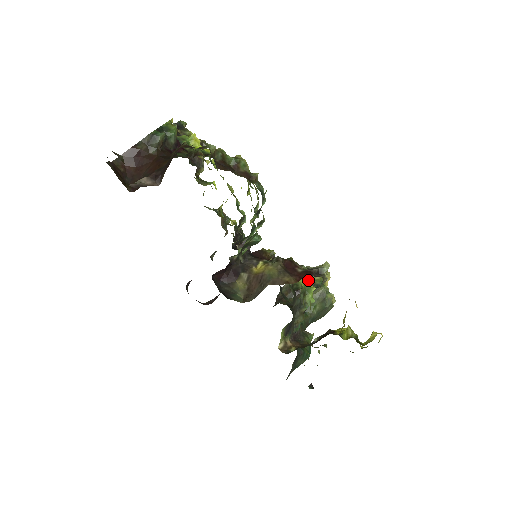
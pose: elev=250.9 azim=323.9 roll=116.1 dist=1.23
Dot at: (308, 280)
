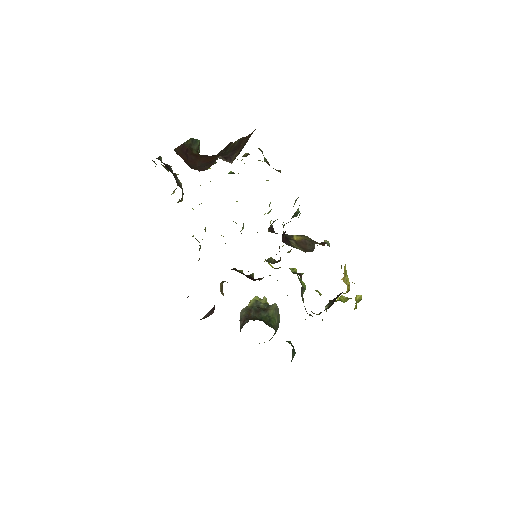
Dot at: (258, 303)
